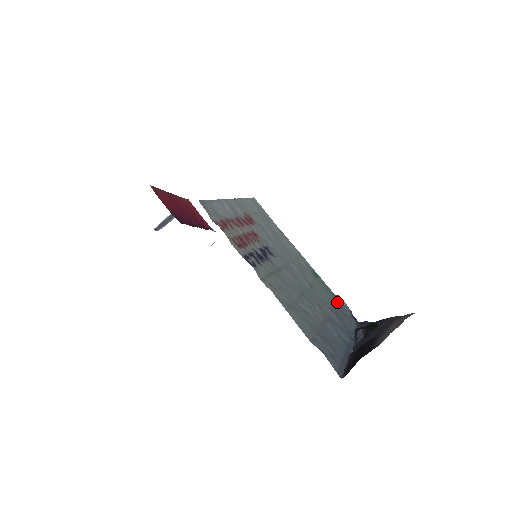
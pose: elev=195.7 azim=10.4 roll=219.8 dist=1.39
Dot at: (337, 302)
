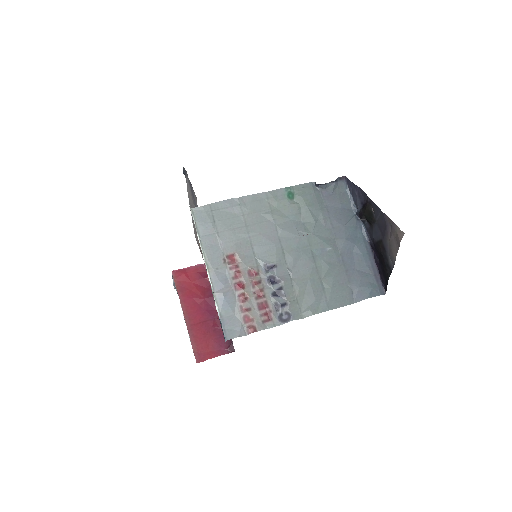
Dot at: (322, 191)
